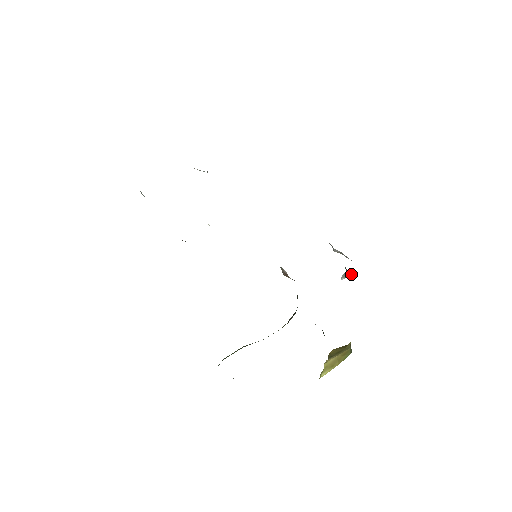
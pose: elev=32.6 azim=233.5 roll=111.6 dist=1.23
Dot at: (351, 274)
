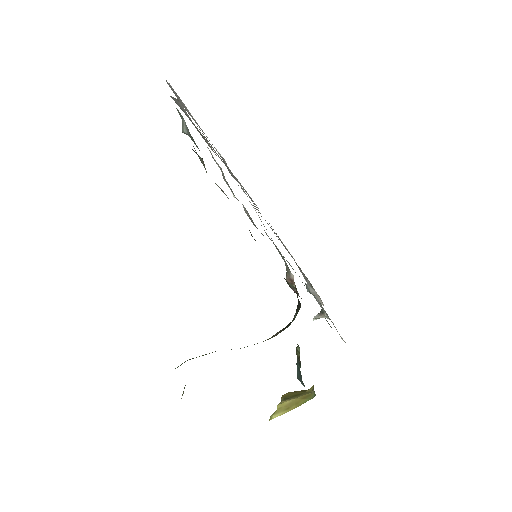
Dot at: occluded
